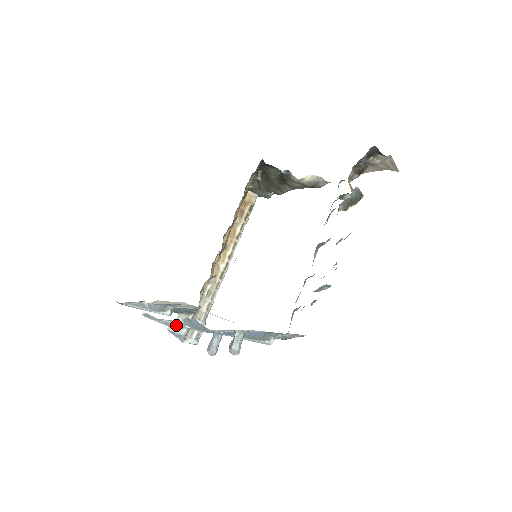
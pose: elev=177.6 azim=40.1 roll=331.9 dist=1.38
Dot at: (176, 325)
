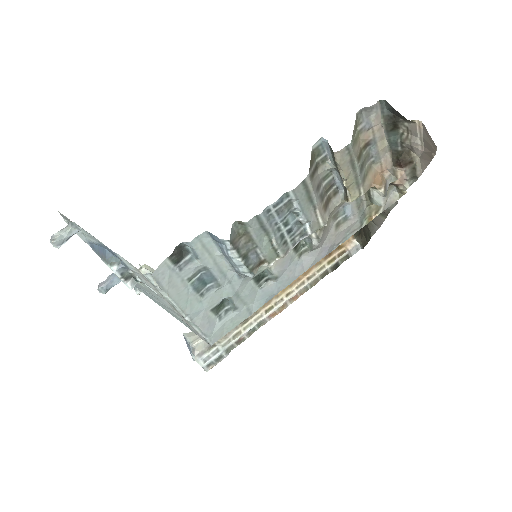
Dot at: occluded
